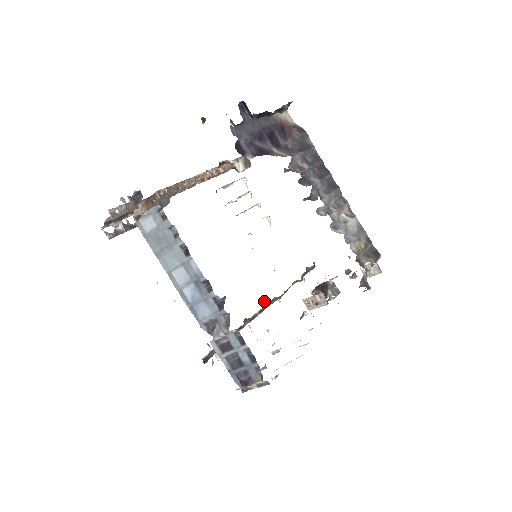
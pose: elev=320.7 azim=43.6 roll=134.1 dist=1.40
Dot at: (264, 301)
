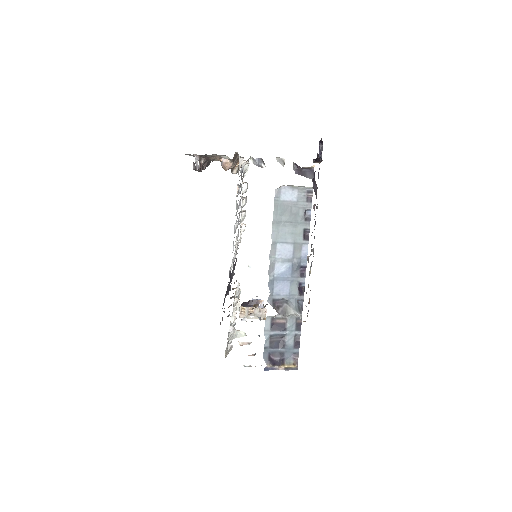
Dot at: occluded
